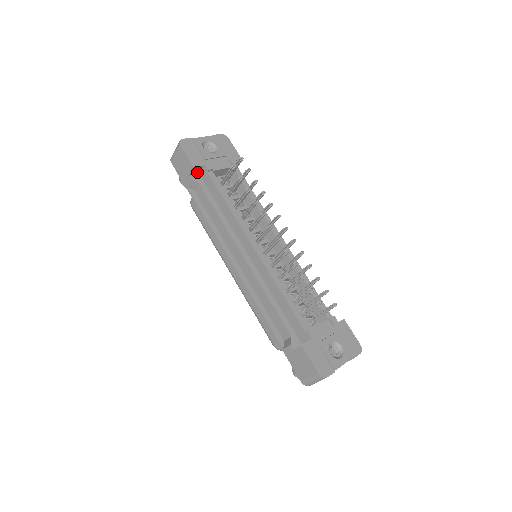
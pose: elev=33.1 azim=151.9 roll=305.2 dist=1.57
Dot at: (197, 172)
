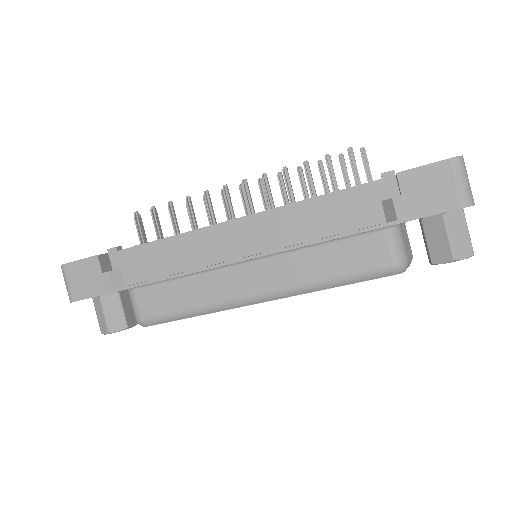
Dot at: (108, 268)
